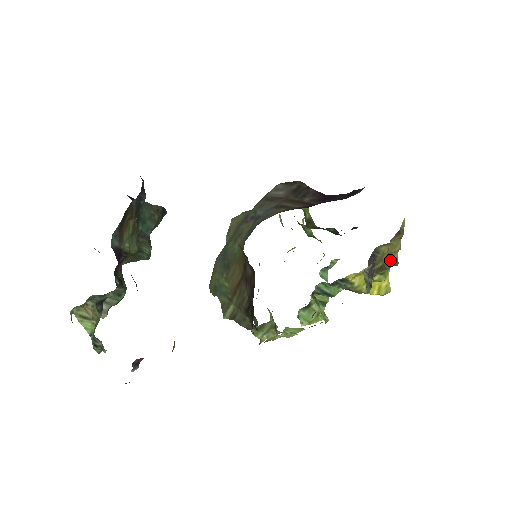
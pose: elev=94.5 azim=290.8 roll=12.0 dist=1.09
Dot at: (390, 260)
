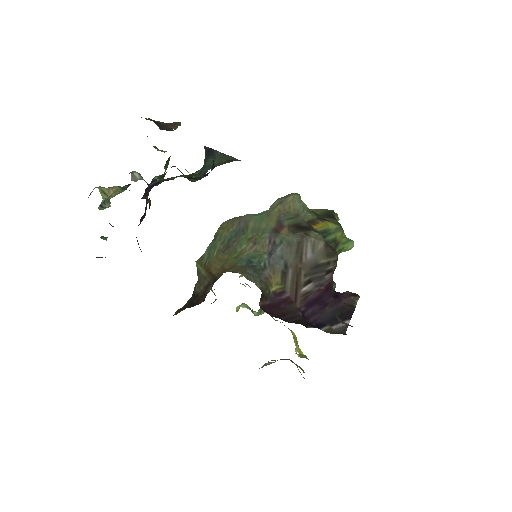
Dot at: (300, 368)
